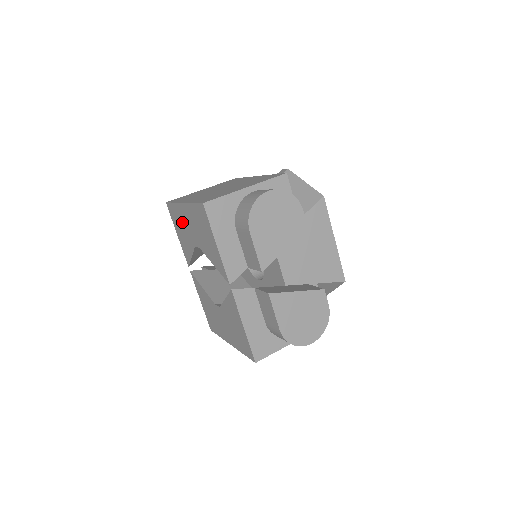
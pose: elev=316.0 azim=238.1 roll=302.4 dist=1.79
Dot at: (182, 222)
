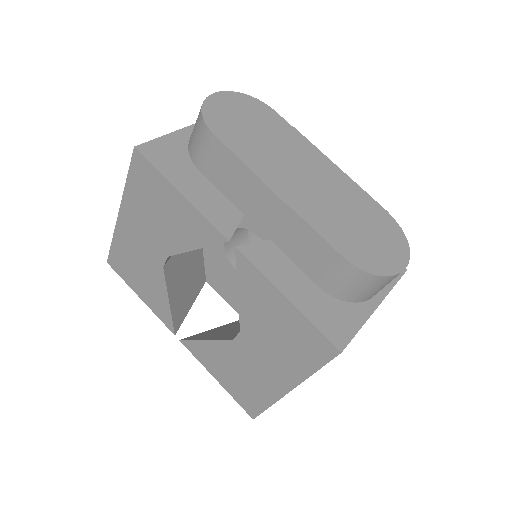
Dot at: (133, 254)
